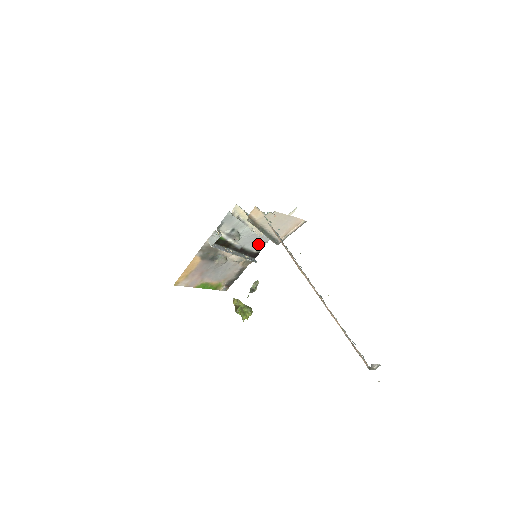
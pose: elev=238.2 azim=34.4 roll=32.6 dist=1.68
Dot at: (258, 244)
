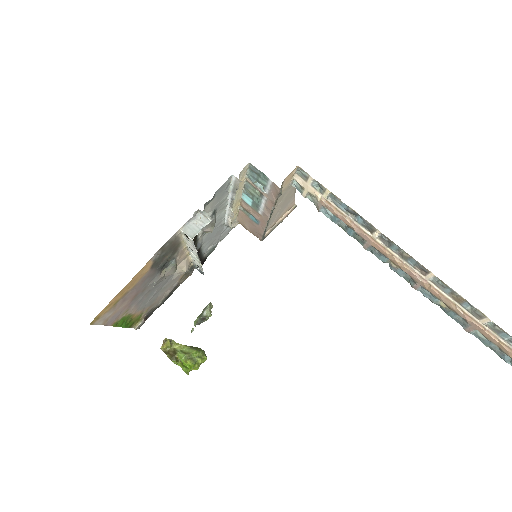
Dot at: (213, 243)
